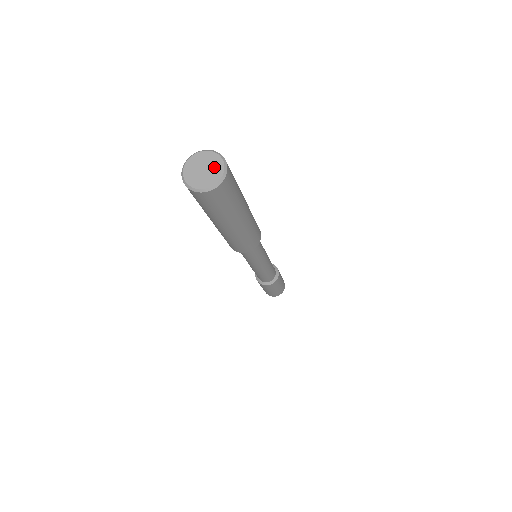
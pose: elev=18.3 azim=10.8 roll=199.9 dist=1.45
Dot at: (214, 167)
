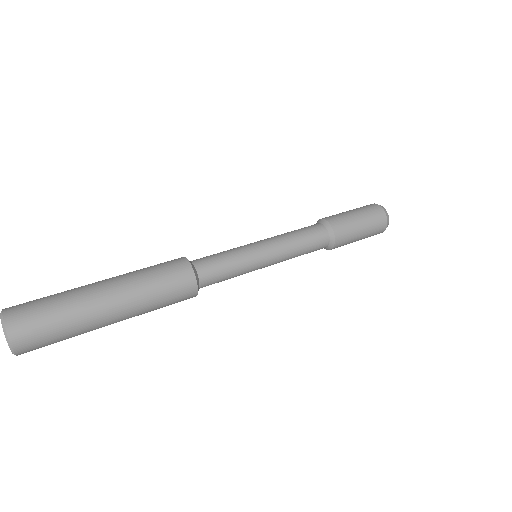
Dot at: occluded
